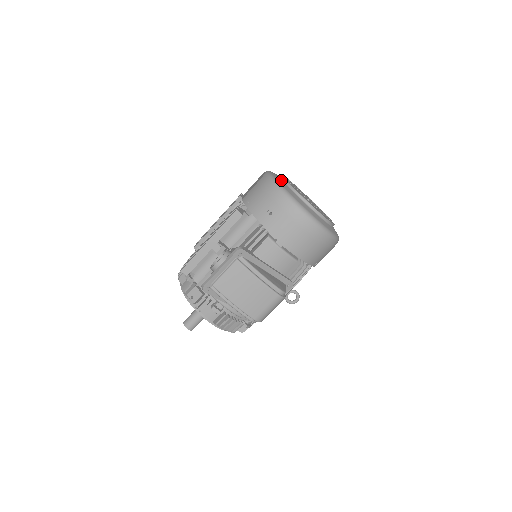
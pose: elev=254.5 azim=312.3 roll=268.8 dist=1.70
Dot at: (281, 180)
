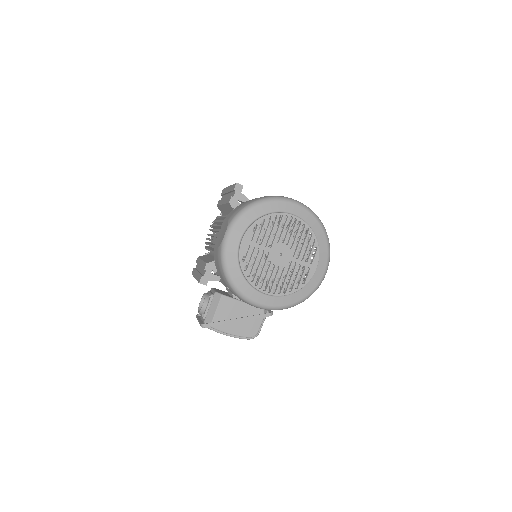
Dot at: (235, 259)
